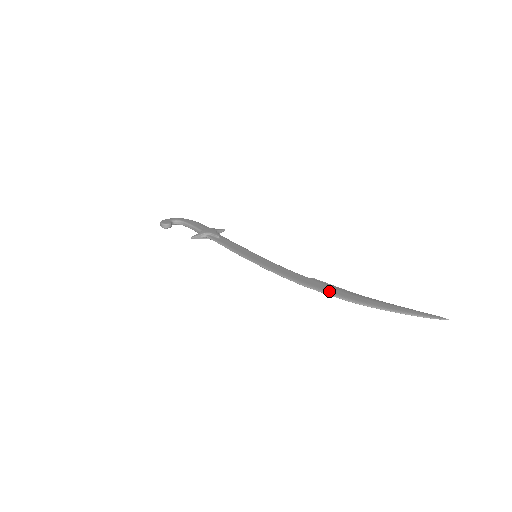
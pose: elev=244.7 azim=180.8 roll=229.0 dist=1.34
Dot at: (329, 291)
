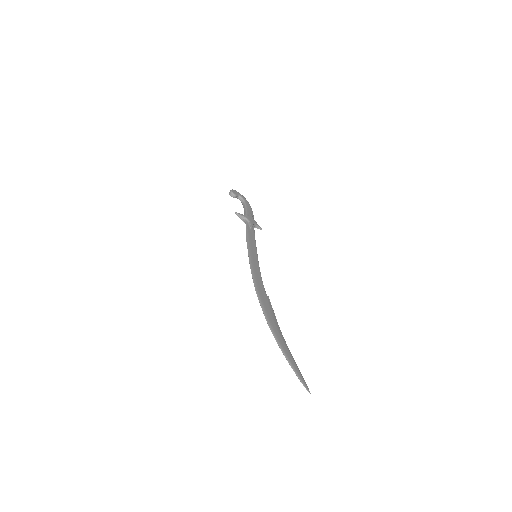
Dot at: (266, 309)
